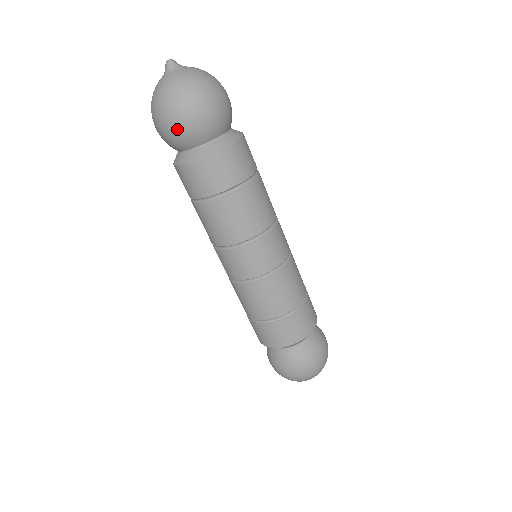
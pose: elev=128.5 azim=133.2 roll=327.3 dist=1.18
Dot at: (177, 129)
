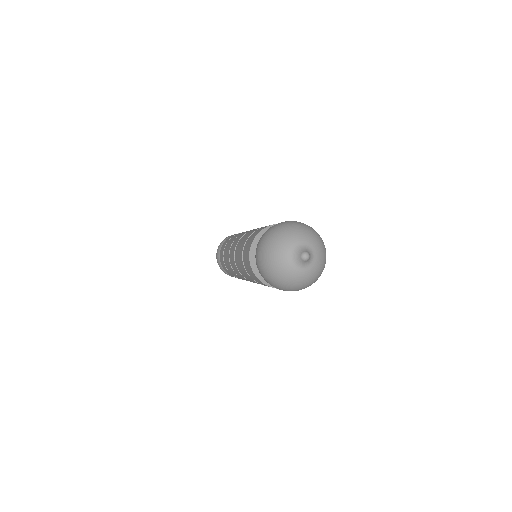
Dot at: occluded
